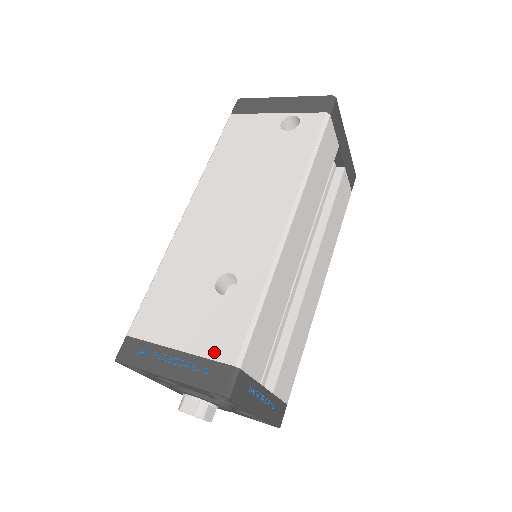
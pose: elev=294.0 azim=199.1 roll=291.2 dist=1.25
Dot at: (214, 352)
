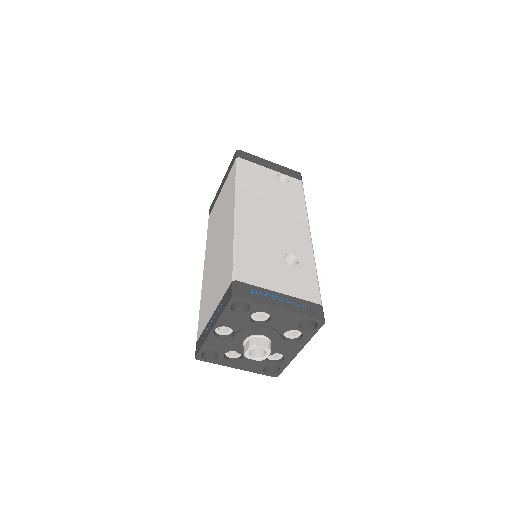
Dot at: (305, 296)
